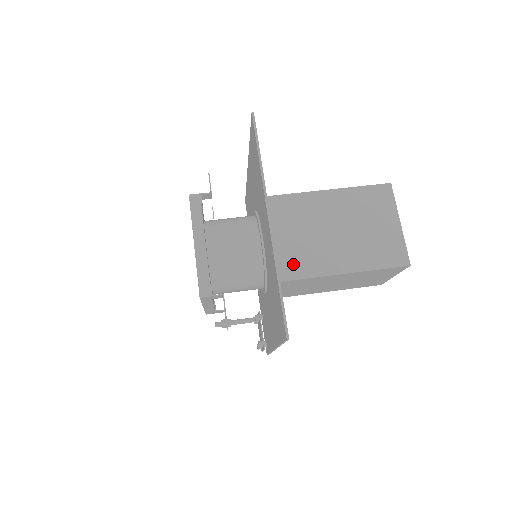
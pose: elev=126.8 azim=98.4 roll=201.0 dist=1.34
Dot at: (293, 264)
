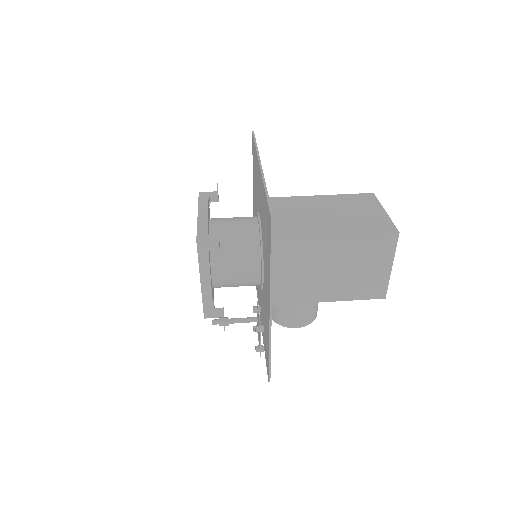
Dot at: (286, 230)
